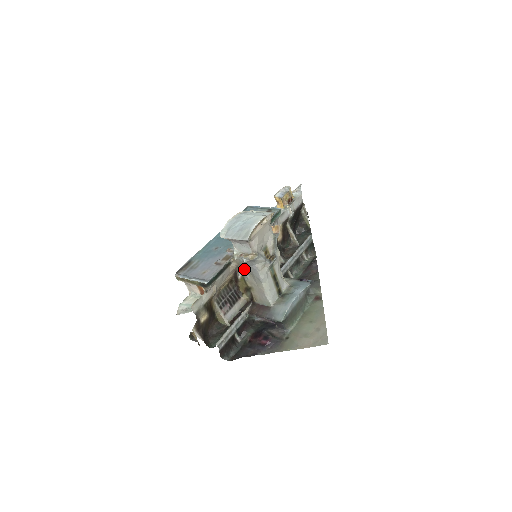
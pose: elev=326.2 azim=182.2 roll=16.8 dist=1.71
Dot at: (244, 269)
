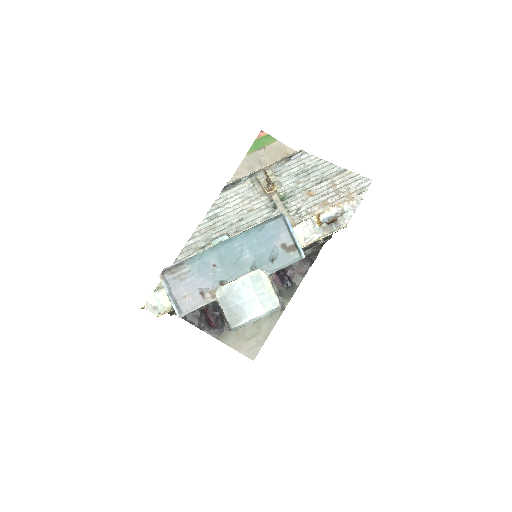
Dot at: occluded
